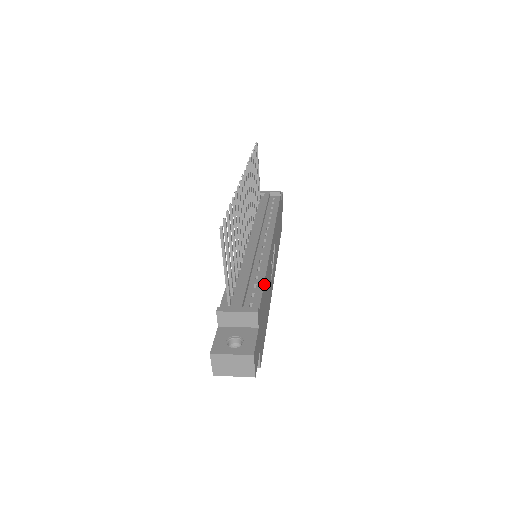
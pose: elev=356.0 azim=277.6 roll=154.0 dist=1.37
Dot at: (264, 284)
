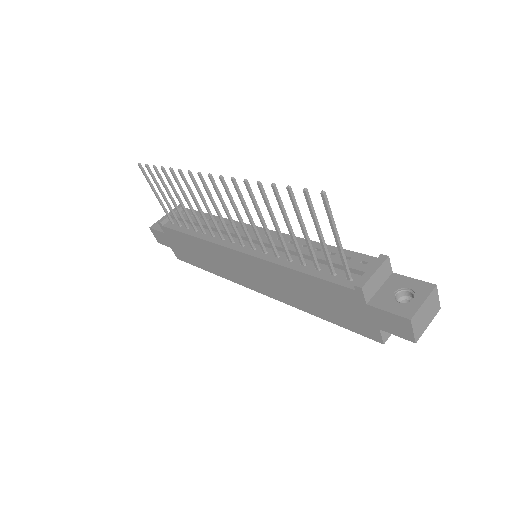
Dot at: (333, 248)
